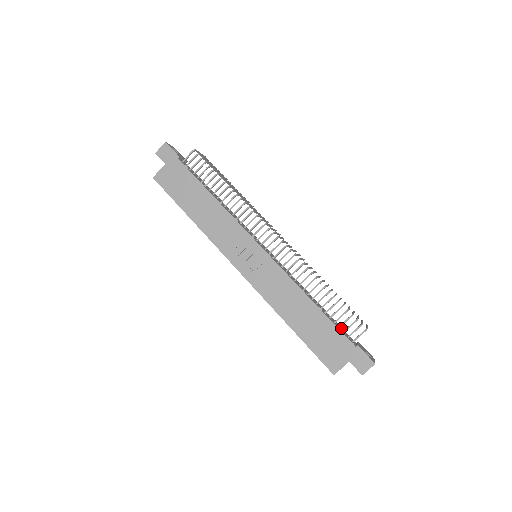
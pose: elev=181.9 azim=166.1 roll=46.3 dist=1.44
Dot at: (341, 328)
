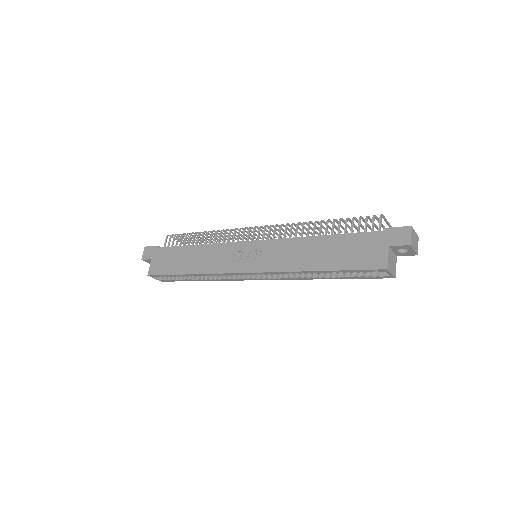
Dot at: occluded
